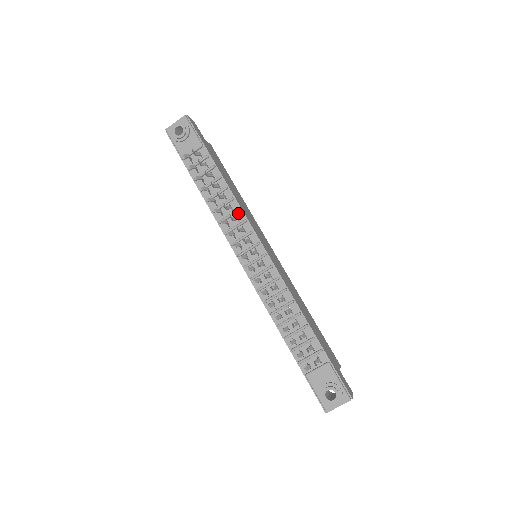
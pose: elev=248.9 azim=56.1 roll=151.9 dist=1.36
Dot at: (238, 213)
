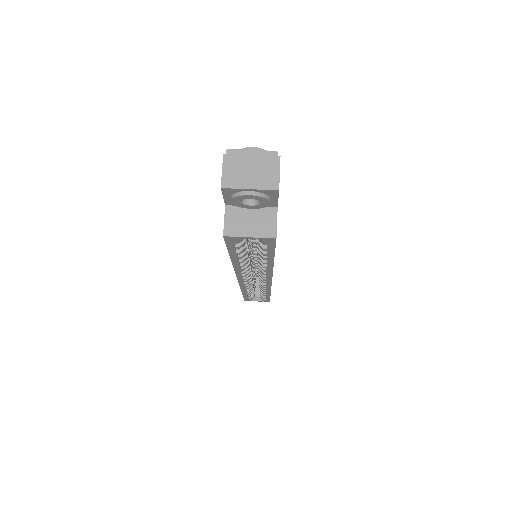
Dot at: occluded
